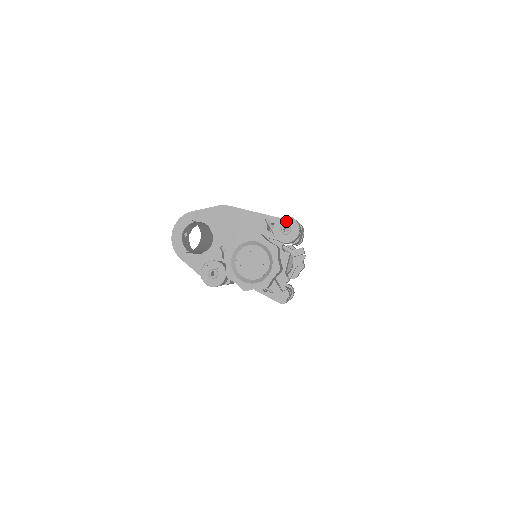
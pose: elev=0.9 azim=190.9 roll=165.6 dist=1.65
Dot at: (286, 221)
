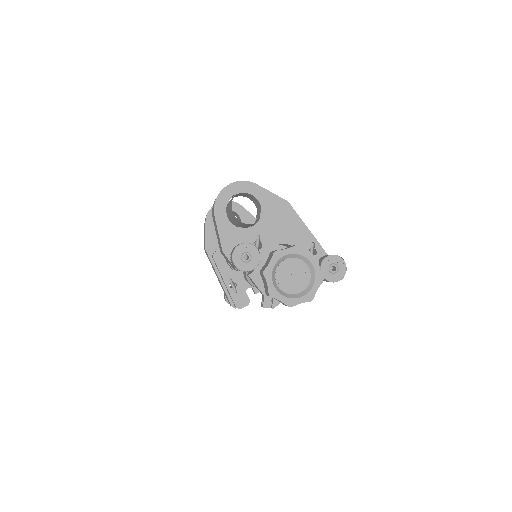
Dot at: (339, 262)
